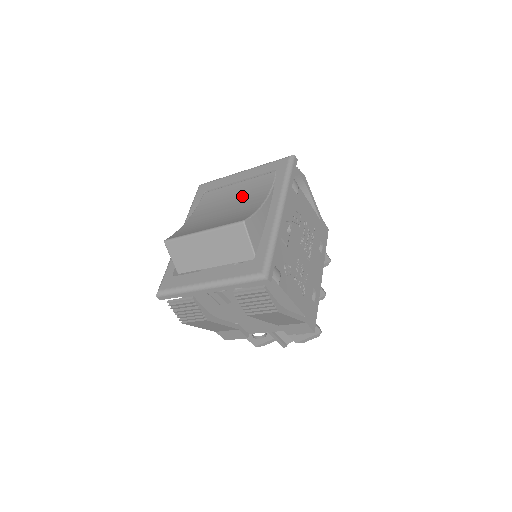
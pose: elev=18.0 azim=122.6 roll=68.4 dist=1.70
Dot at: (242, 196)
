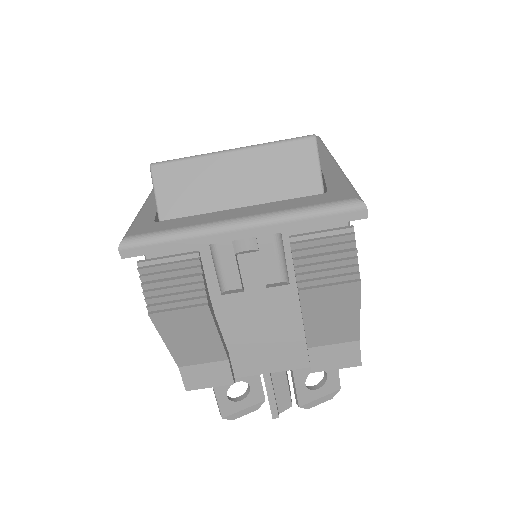
Dot at: occluded
